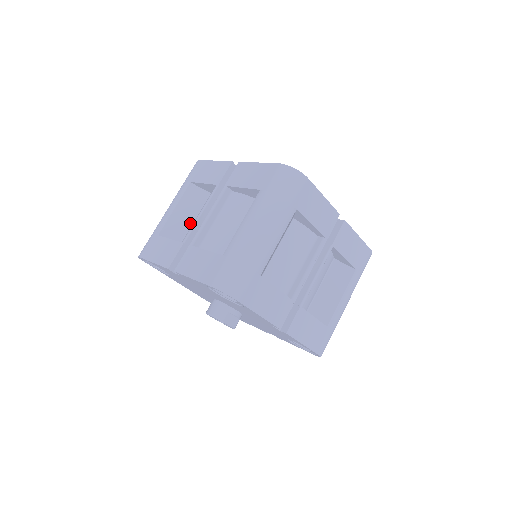
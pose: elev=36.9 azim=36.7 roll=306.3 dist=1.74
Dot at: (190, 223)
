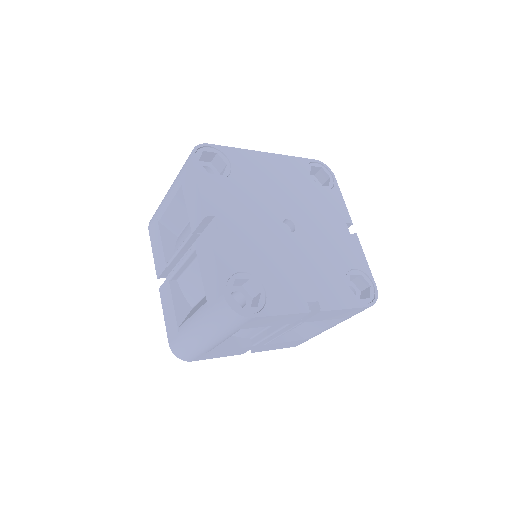
Dot at: (185, 222)
